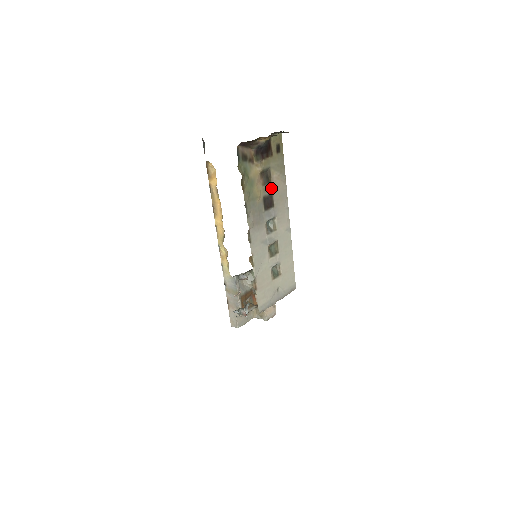
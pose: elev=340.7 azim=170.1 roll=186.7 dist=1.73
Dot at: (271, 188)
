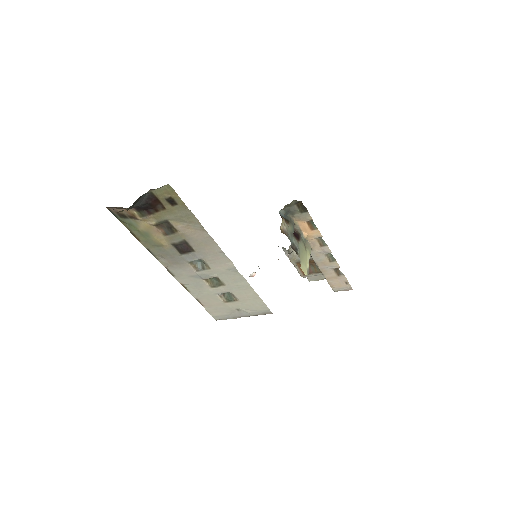
Dot at: (181, 236)
